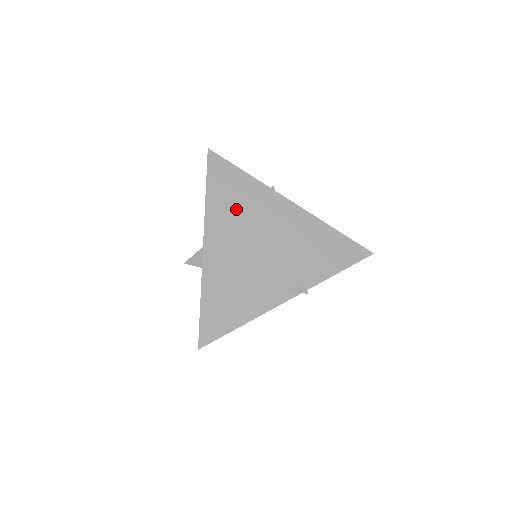
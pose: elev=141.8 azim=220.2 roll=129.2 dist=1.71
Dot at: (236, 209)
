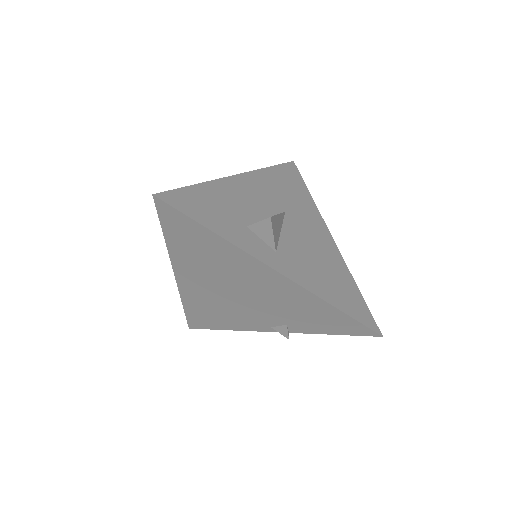
Dot at: (205, 261)
